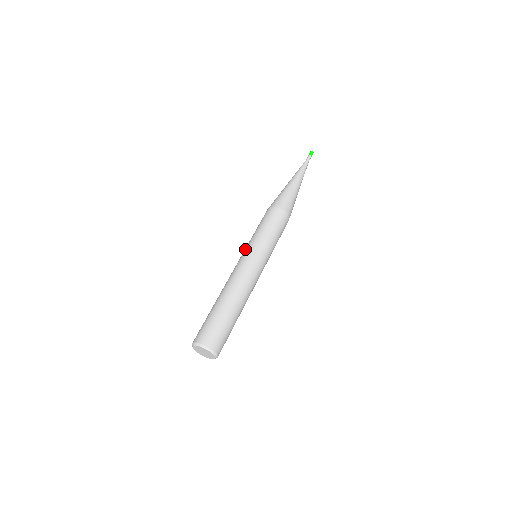
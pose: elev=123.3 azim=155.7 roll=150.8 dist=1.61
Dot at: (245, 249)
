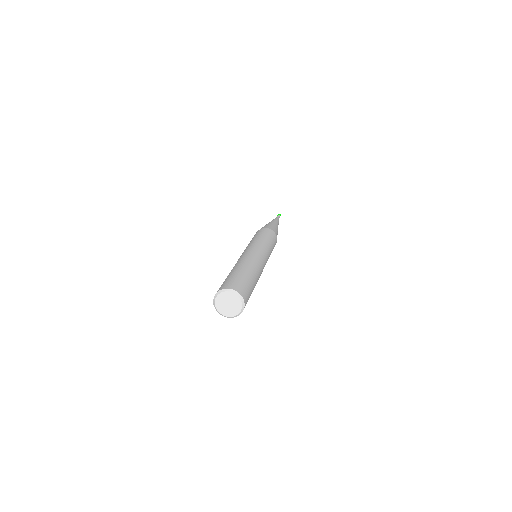
Dot at: occluded
